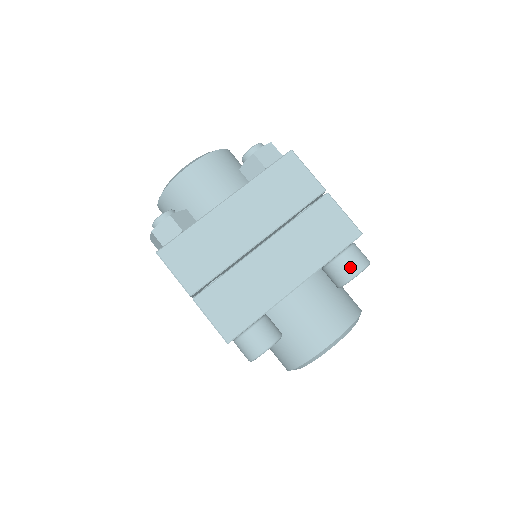
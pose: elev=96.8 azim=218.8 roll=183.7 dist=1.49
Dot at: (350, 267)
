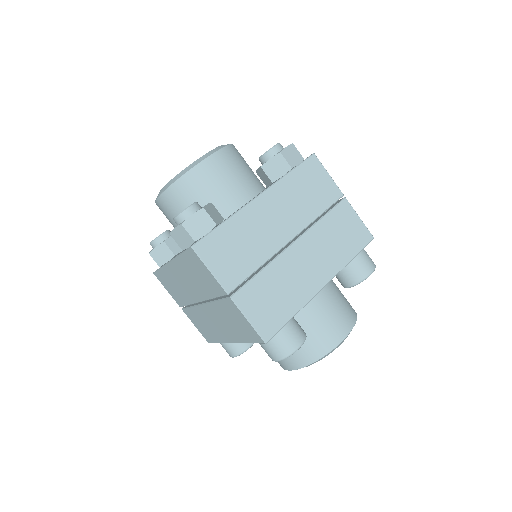
Dot at: (364, 268)
